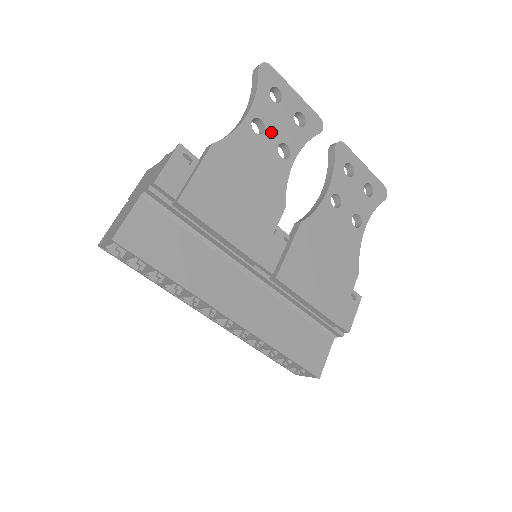
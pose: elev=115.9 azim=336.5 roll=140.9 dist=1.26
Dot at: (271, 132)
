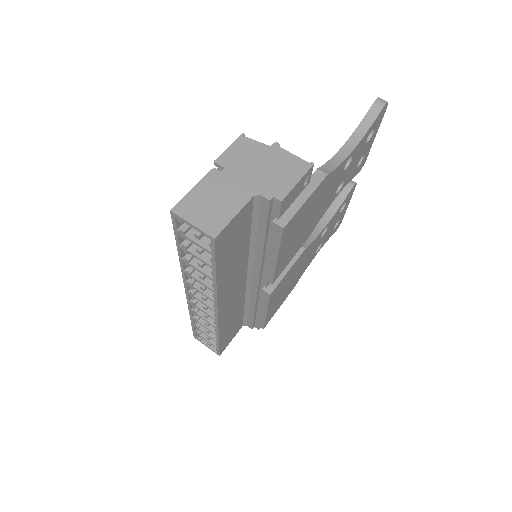
Dot at: (348, 169)
